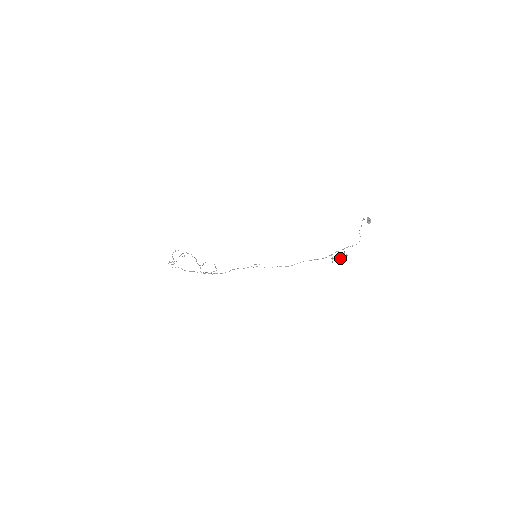
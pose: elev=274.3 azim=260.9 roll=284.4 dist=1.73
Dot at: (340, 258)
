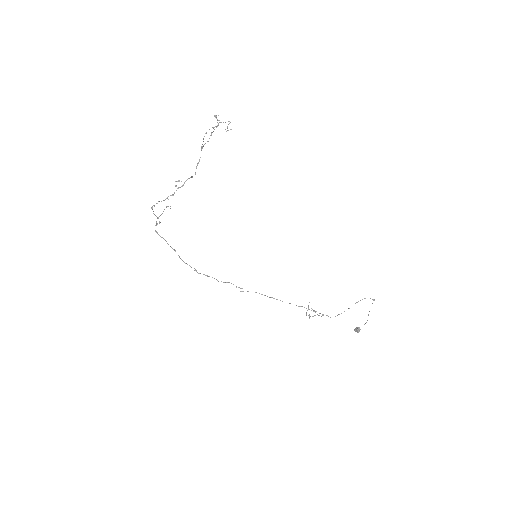
Dot at: (312, 316)
